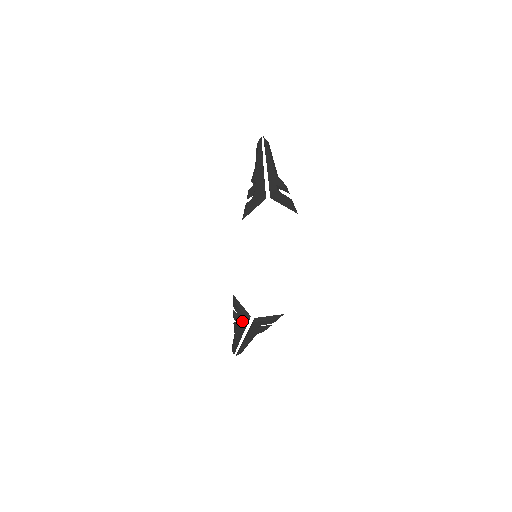
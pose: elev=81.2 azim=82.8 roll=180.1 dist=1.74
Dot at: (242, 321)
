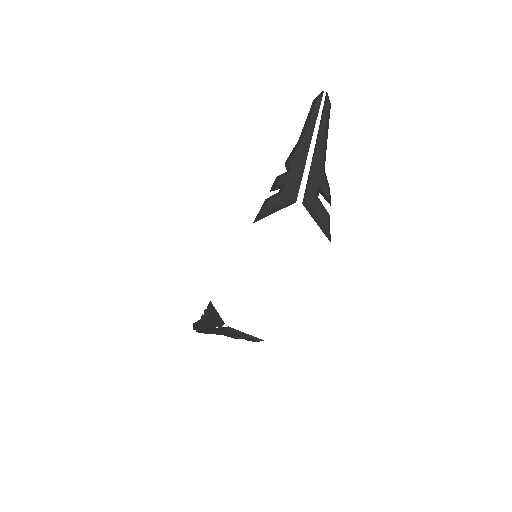
Dot at: (213, 322)
